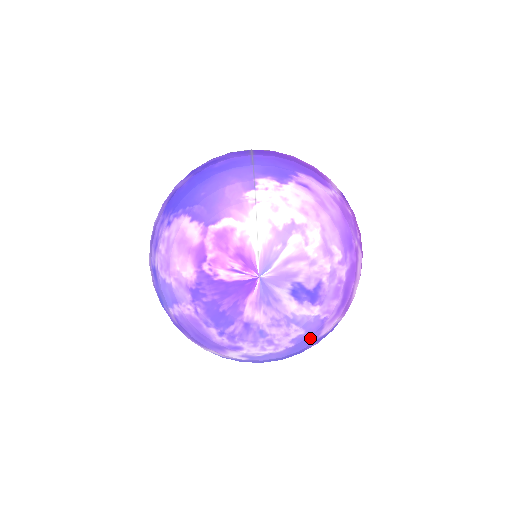
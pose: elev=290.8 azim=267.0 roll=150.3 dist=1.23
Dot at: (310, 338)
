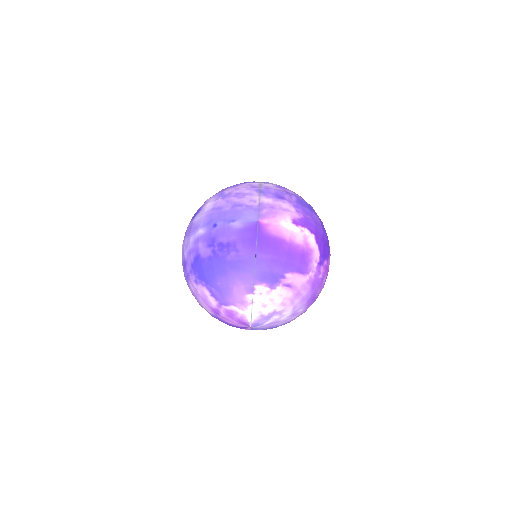
Dot at: occluded
